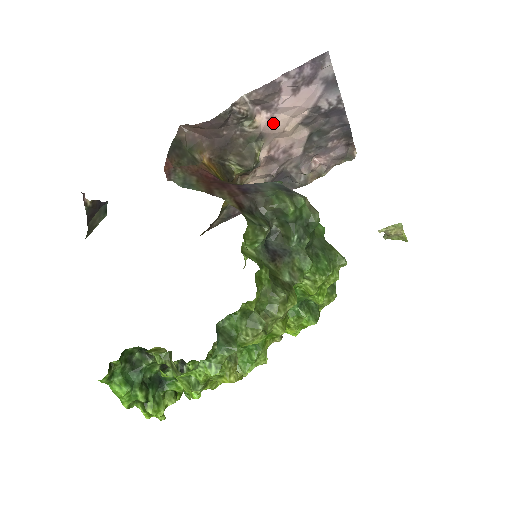
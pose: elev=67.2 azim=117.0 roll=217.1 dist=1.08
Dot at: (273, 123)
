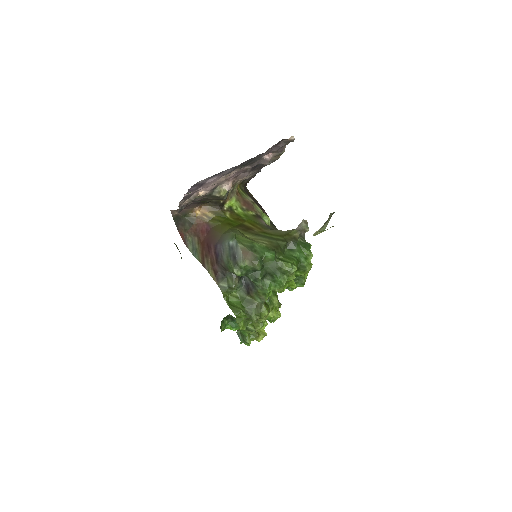
Dot at: (211, 185)
